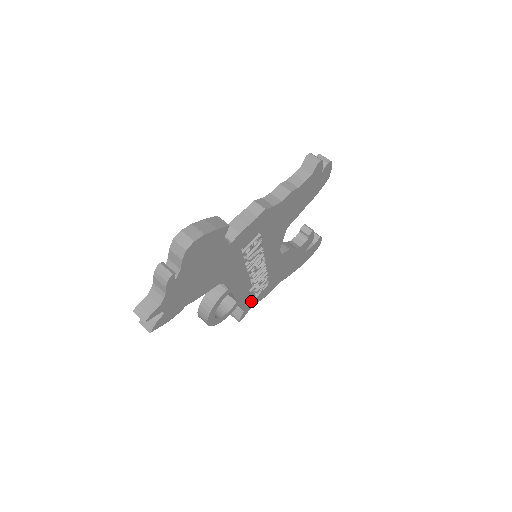
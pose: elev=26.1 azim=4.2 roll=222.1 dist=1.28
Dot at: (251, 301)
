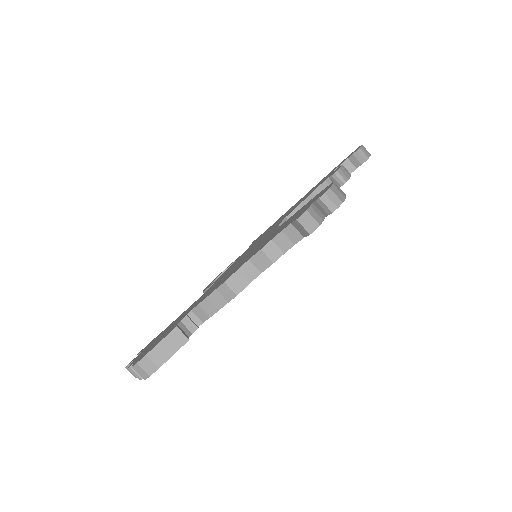
Dot at: occluded
